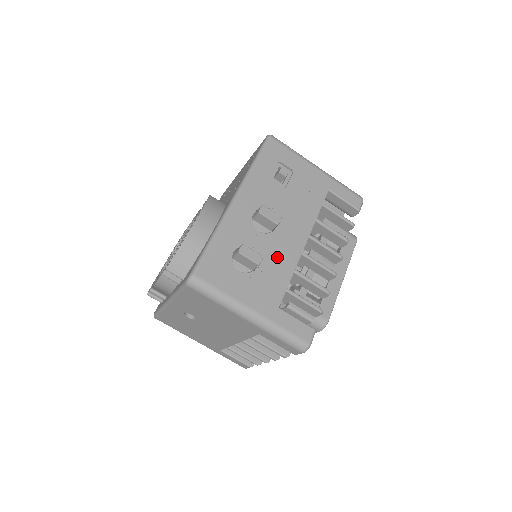
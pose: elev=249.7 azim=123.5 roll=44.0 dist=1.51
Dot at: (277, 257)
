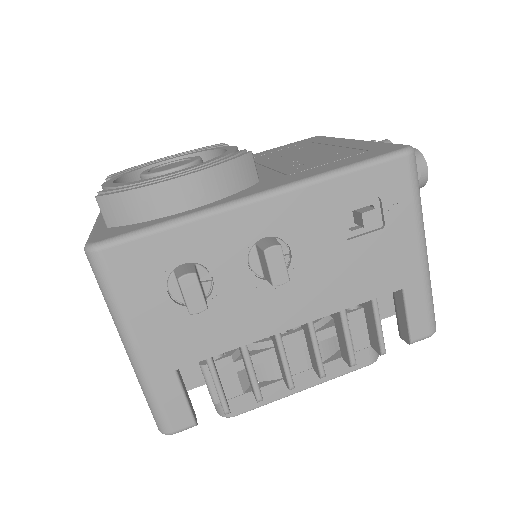
Dot at: (238, 314)
